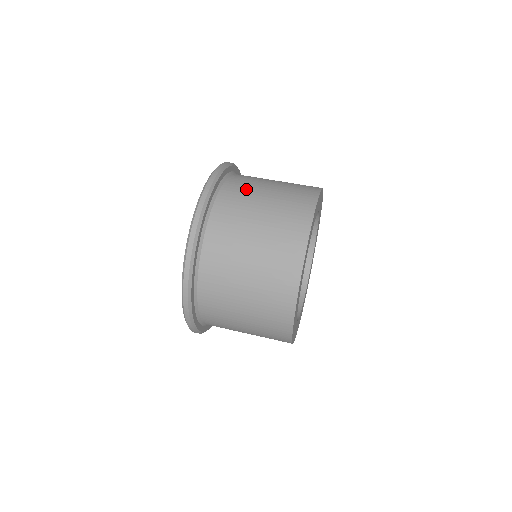
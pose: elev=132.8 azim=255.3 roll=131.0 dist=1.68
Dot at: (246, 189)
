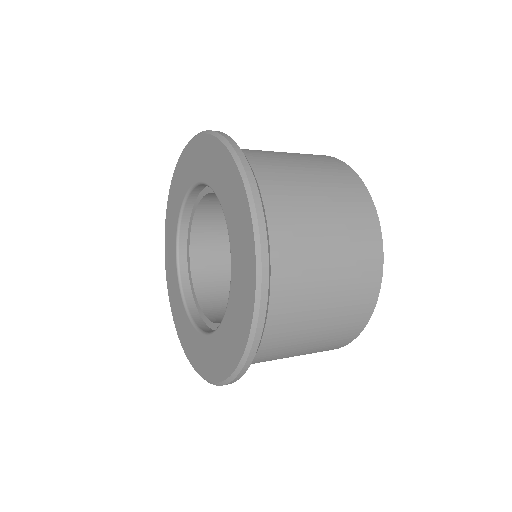
Dot at: occluded
